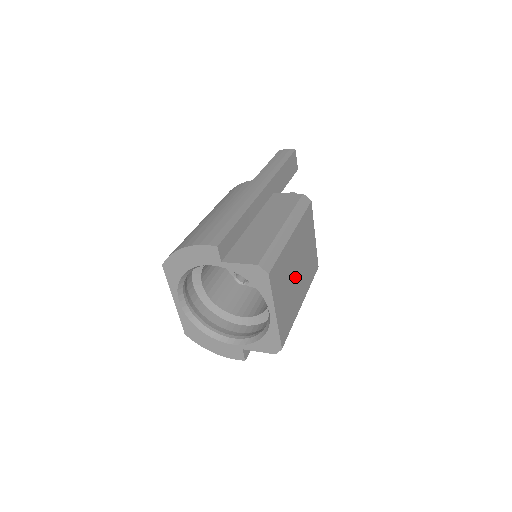
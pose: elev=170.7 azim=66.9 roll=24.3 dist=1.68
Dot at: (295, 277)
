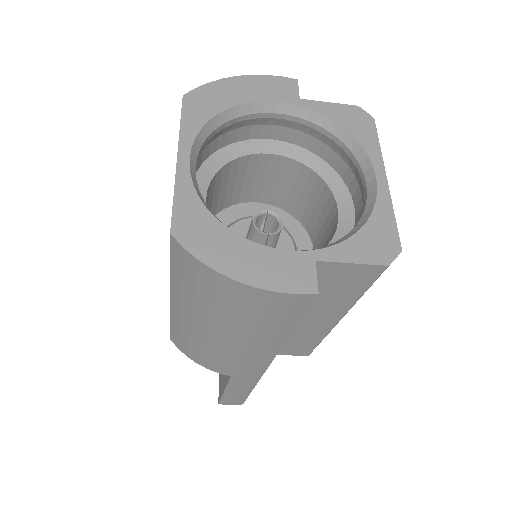
Dot at: occluded
